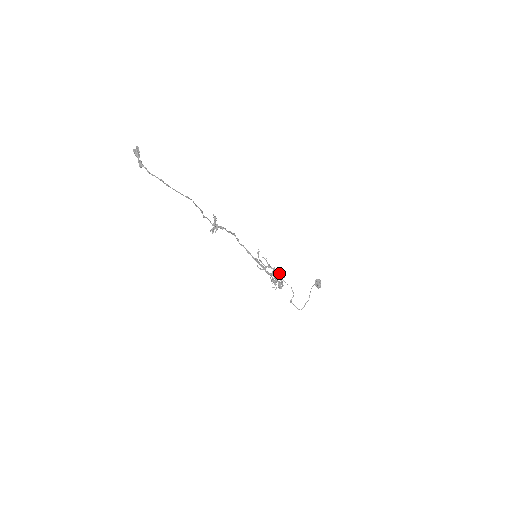
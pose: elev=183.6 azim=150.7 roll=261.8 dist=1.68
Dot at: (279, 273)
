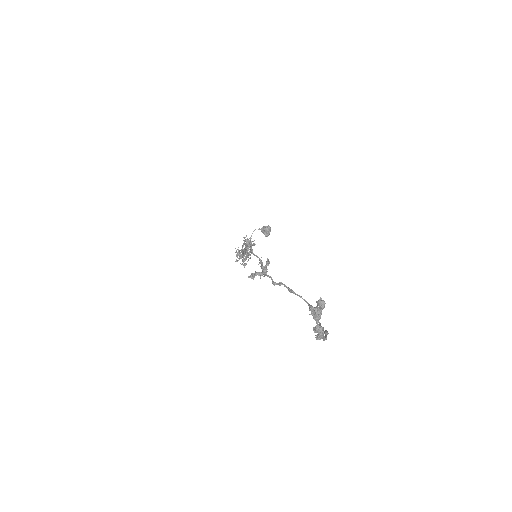
Dot at: occluded
